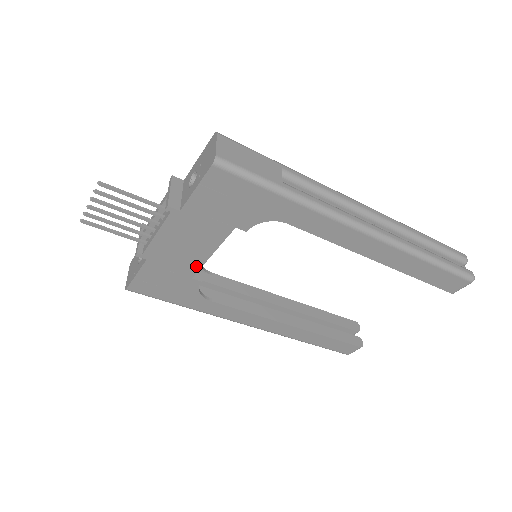
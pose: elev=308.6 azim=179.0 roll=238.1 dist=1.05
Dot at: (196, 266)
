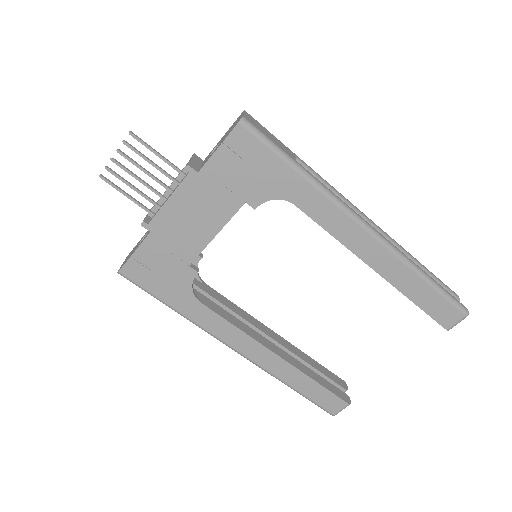
Dot at: (197, 249)
